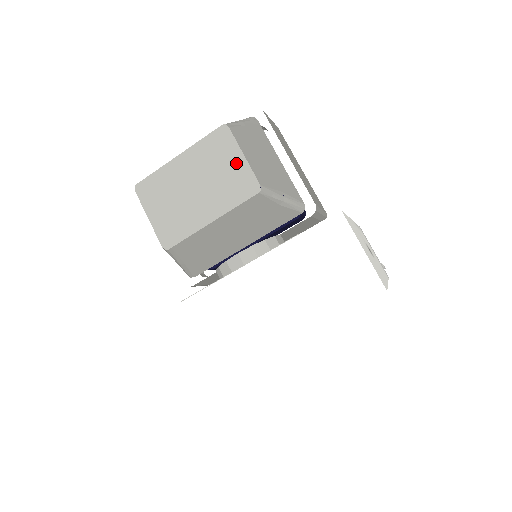
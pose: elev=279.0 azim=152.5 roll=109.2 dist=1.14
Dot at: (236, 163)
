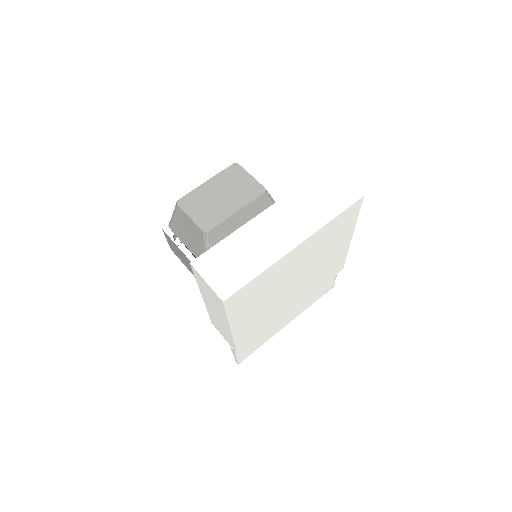
Dot at: (247, 180)
